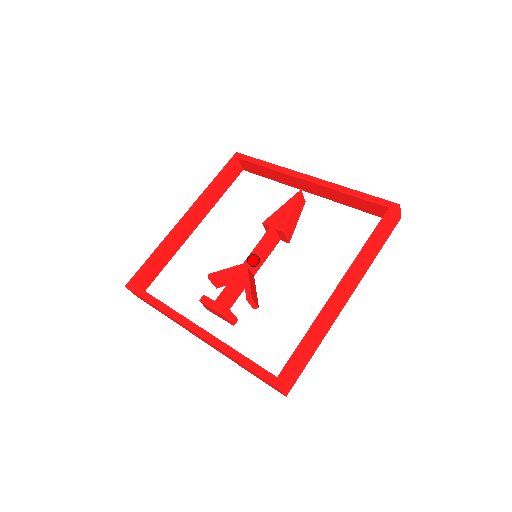
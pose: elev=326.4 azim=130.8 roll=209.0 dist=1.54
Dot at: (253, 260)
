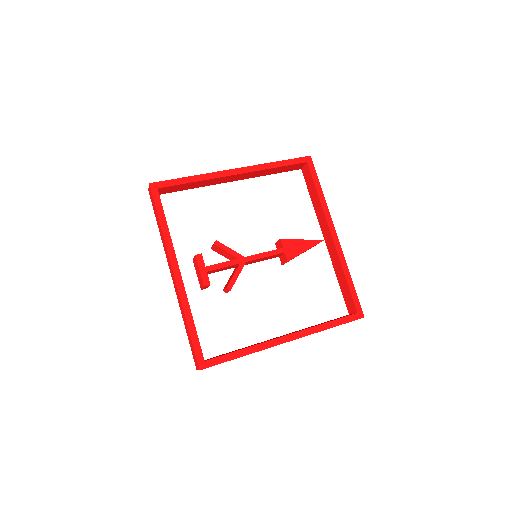
Dot at: (253, 260)
